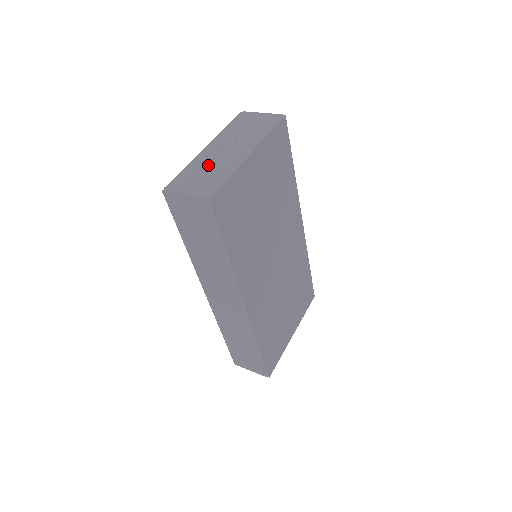
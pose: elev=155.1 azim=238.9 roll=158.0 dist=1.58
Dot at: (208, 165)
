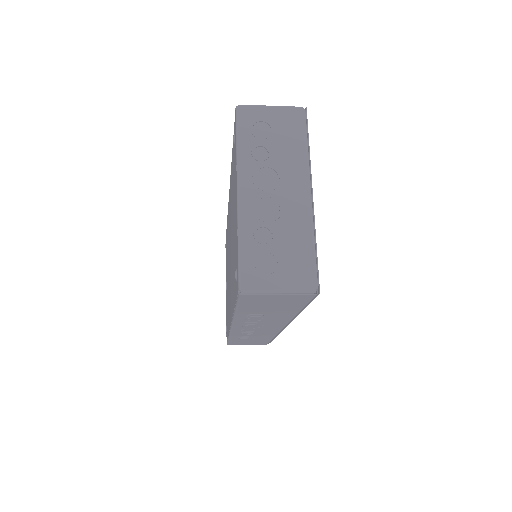
Dot at: (271, 230)
